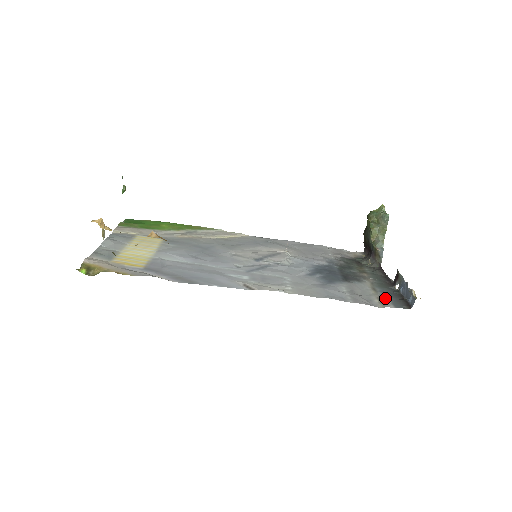
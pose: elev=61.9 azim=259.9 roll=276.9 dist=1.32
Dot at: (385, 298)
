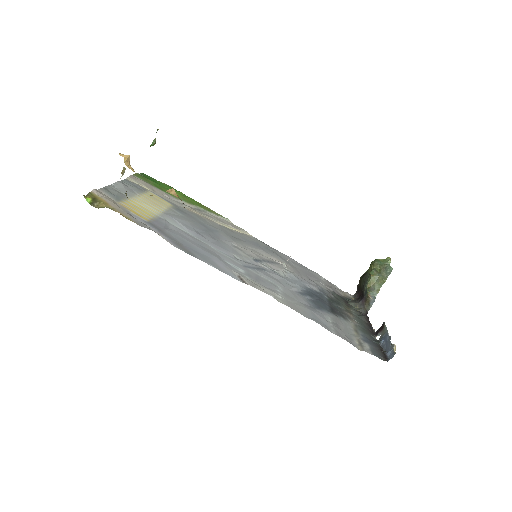
Dot at: (365, 343)
